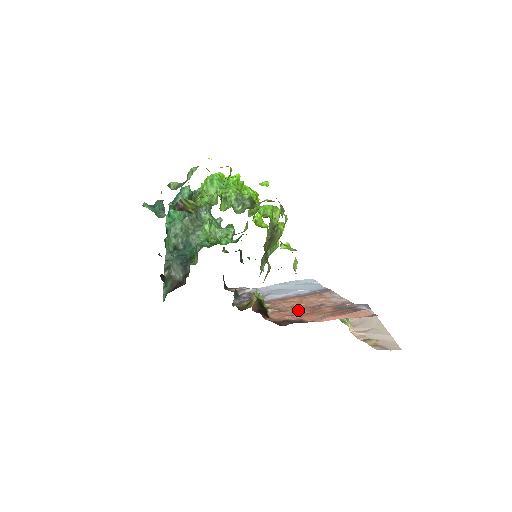
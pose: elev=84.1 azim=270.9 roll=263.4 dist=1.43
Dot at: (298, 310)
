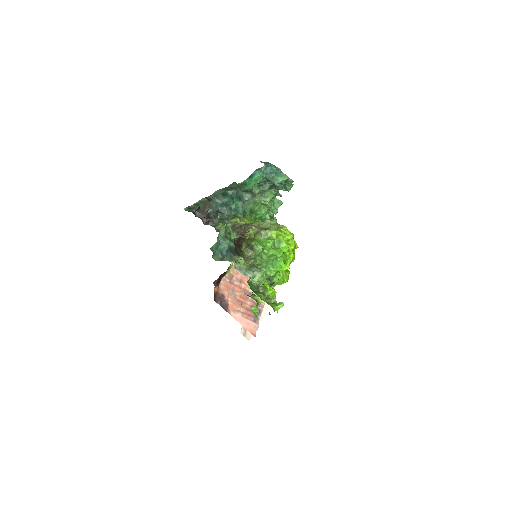
Dot at: (237, 289)
